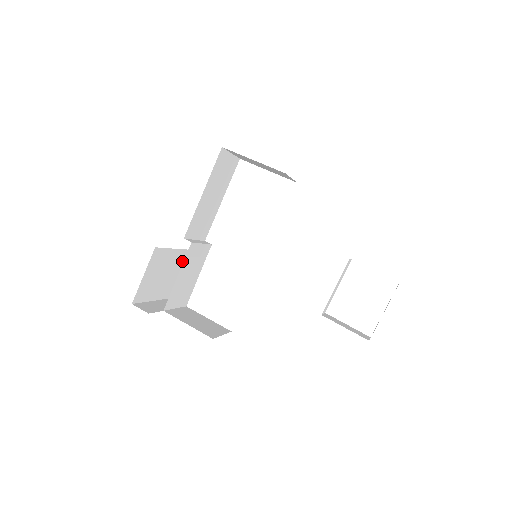
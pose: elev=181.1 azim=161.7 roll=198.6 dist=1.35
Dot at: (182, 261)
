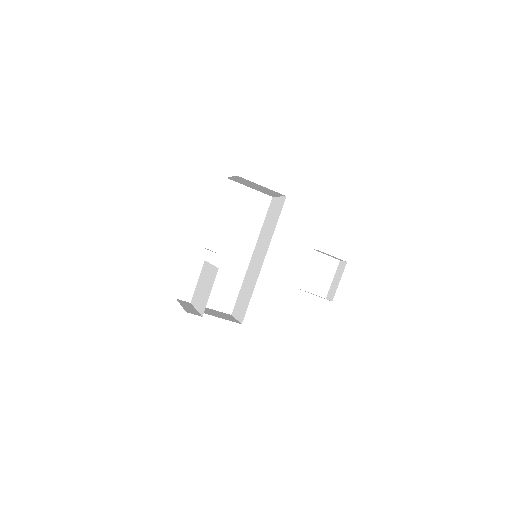
Dot at: occluded
